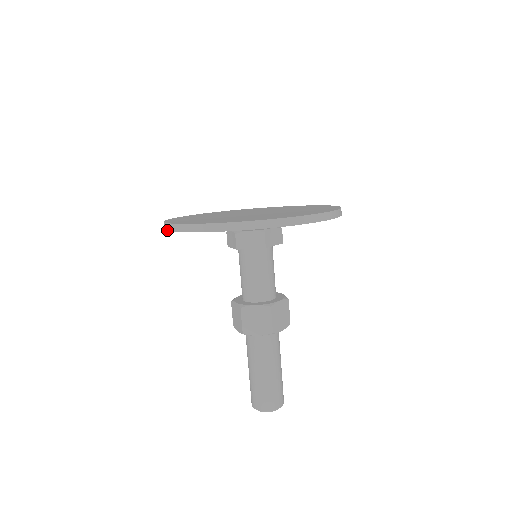
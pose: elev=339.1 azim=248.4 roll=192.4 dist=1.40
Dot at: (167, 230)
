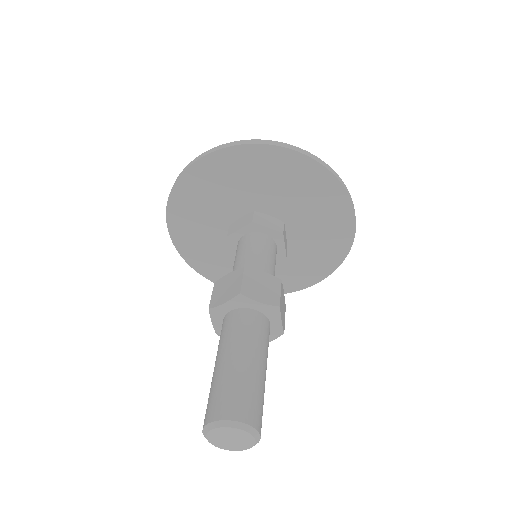
Dot at: (168, 230)
